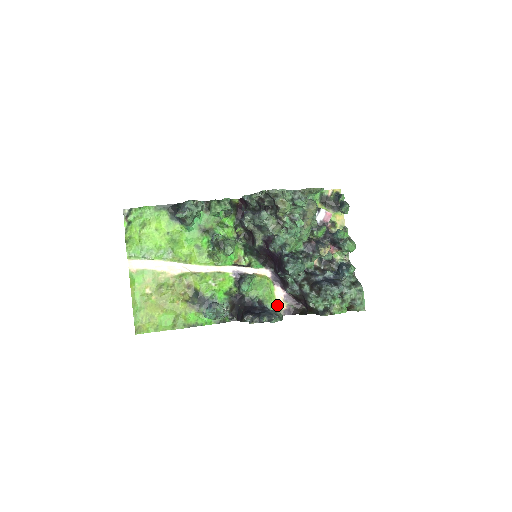
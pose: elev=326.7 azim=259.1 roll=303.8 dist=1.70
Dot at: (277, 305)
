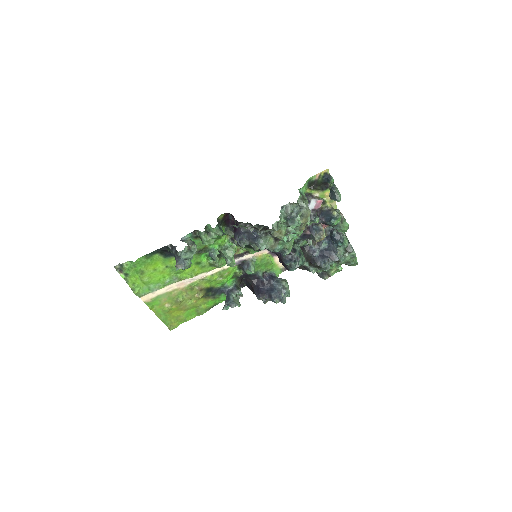
Dot at: (278, 267)
